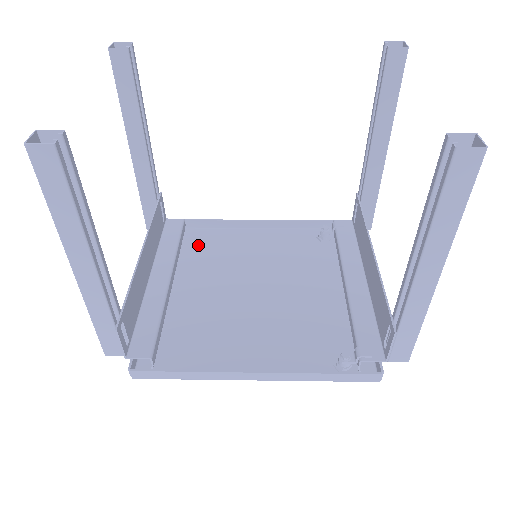
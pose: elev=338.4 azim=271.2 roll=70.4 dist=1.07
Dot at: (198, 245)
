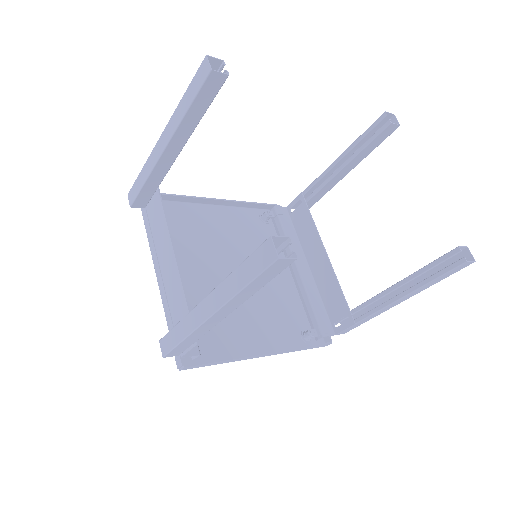
Dot at: (173, 223)
